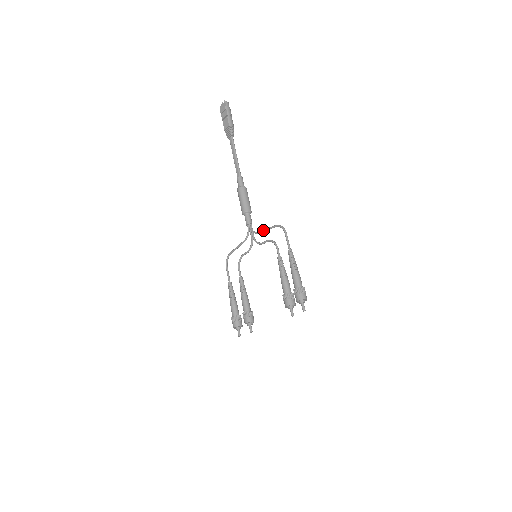
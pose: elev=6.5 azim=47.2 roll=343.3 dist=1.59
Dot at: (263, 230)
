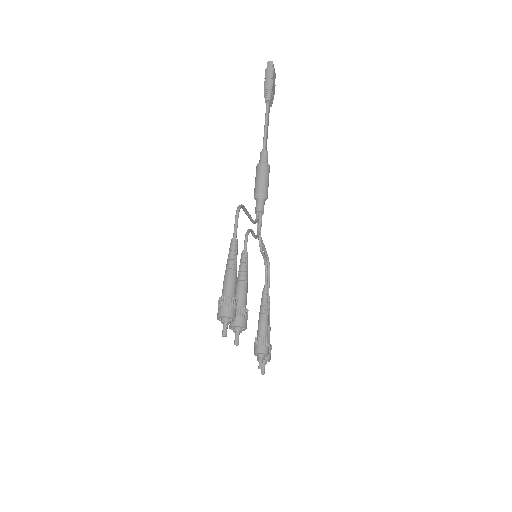
Dot at: (248, 217)
